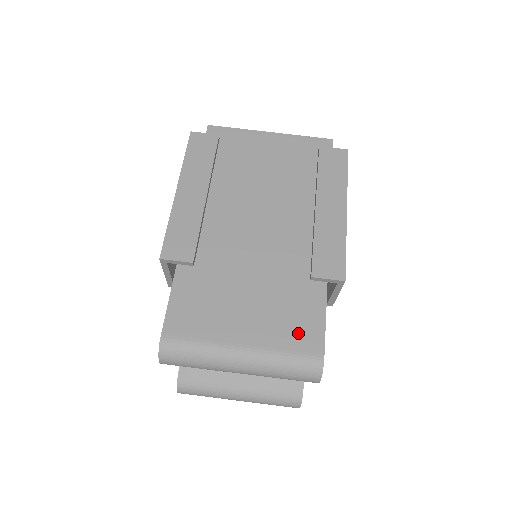
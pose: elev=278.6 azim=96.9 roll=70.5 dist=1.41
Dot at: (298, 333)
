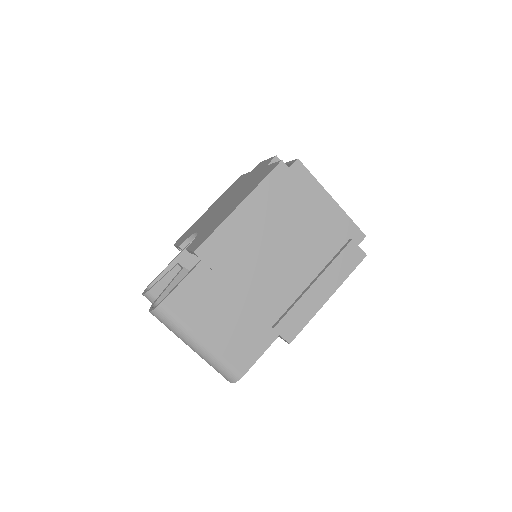
Dot at: (240, 354)
